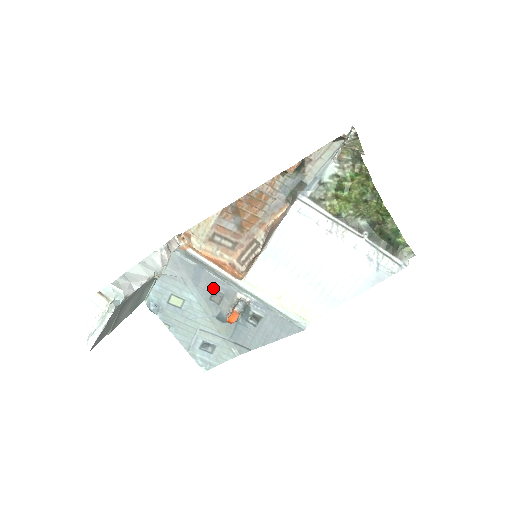
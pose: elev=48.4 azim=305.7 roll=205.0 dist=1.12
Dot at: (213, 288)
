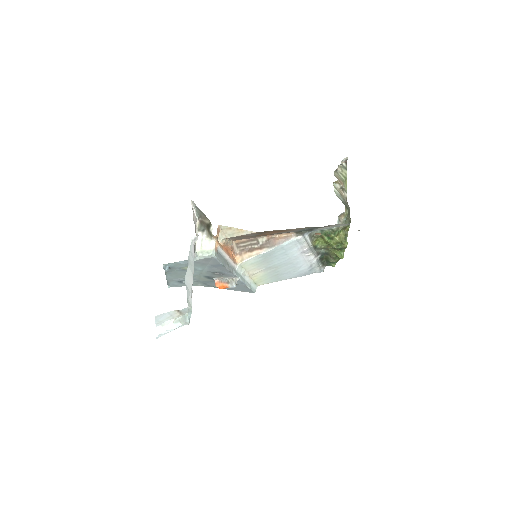
Dot at: (220, 271)
